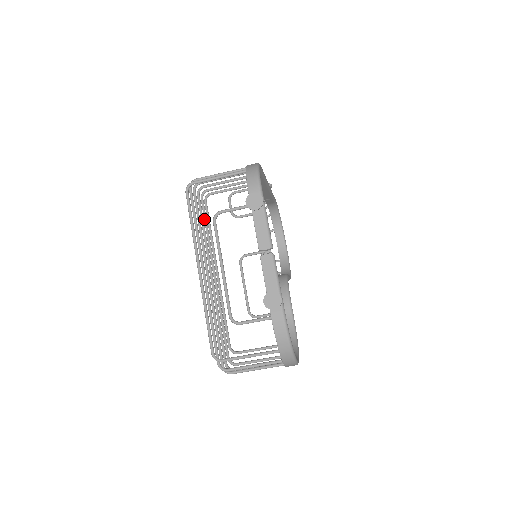
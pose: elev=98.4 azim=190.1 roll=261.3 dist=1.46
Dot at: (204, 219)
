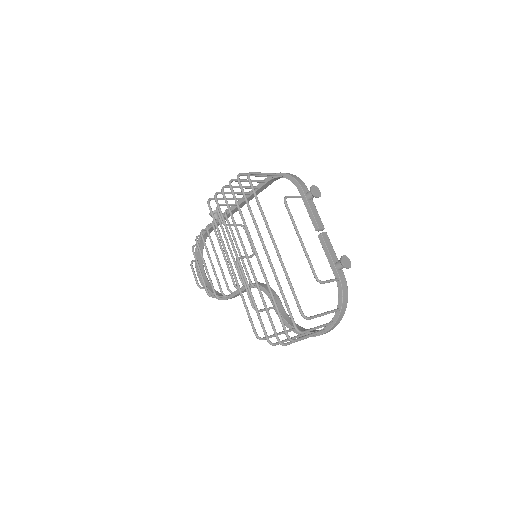
Dot at: (222, 216)
